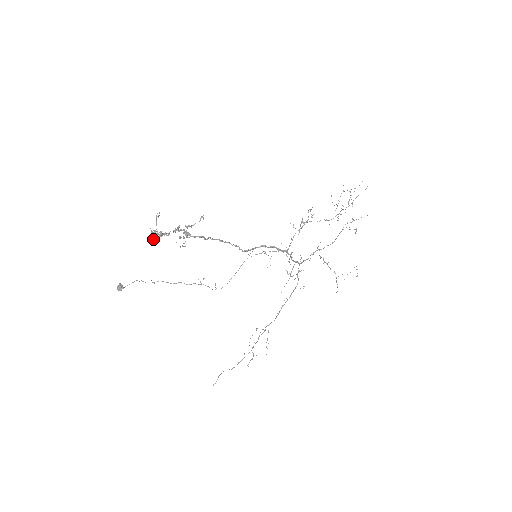
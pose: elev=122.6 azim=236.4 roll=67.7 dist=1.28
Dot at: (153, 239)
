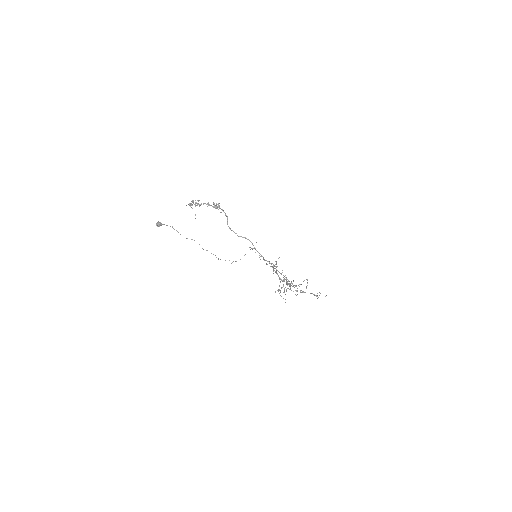
Dot at: (192, 204)
